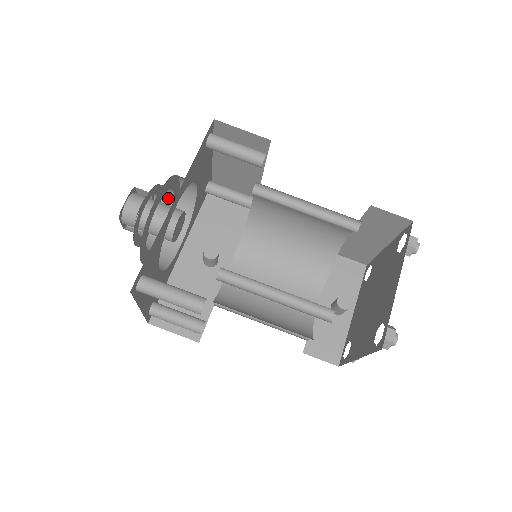
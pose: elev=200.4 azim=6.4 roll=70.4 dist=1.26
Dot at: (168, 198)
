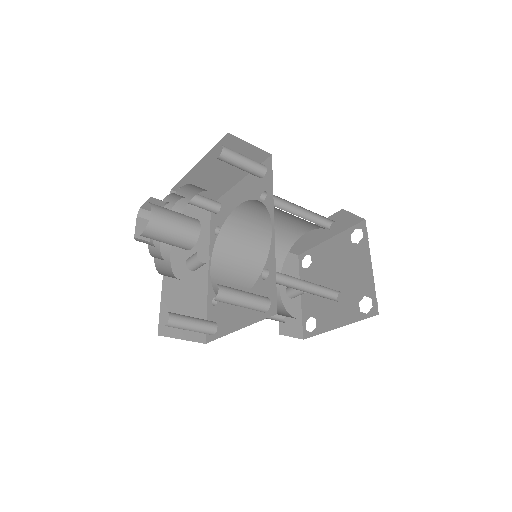
Dot at: (166, 206)
